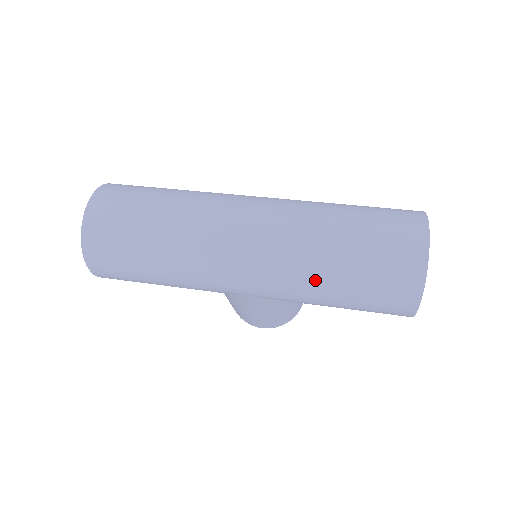
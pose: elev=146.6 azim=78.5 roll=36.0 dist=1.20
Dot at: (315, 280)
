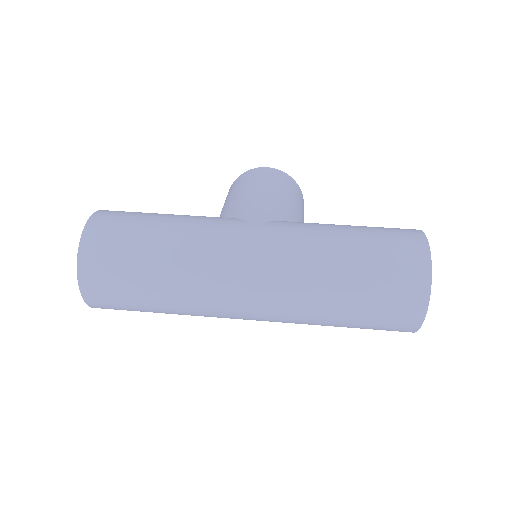
Dot at: occluded
